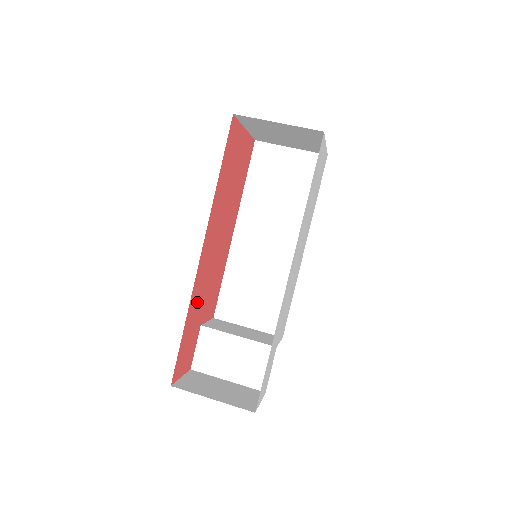
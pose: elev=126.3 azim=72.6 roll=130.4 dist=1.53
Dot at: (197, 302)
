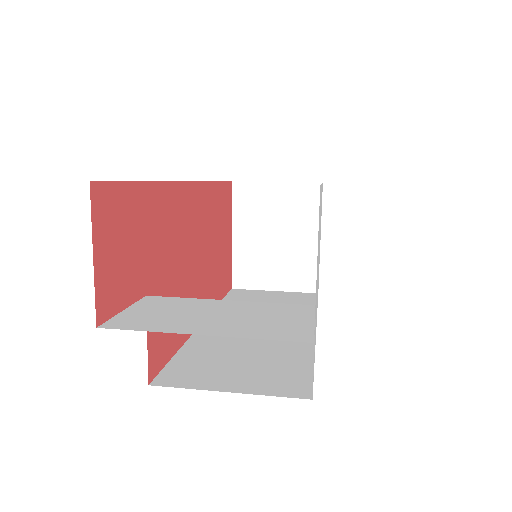
Dot at: (165, 226)
